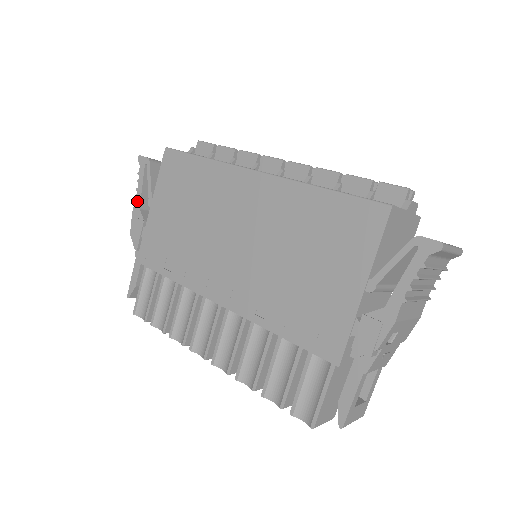
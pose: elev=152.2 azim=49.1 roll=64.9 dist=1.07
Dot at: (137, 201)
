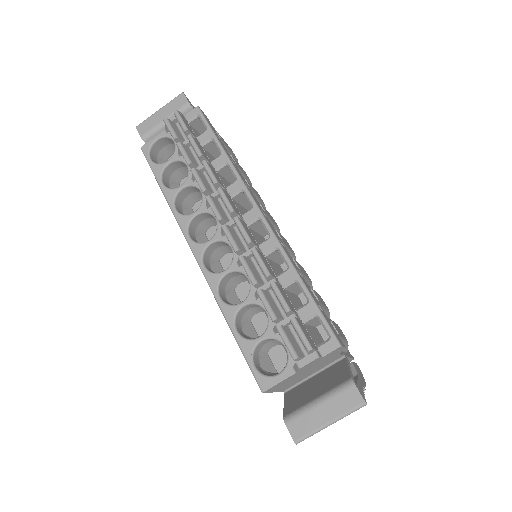
Dot at: occluded
